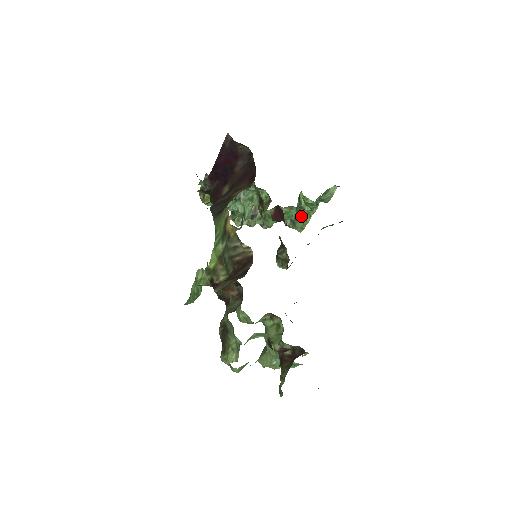
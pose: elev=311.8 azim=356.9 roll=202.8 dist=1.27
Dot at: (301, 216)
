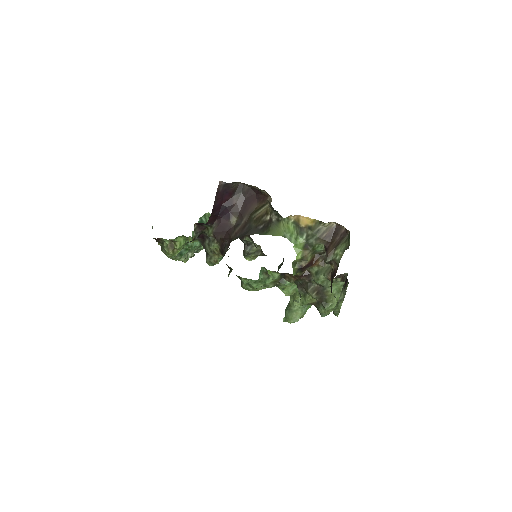
Dot at: occluded
